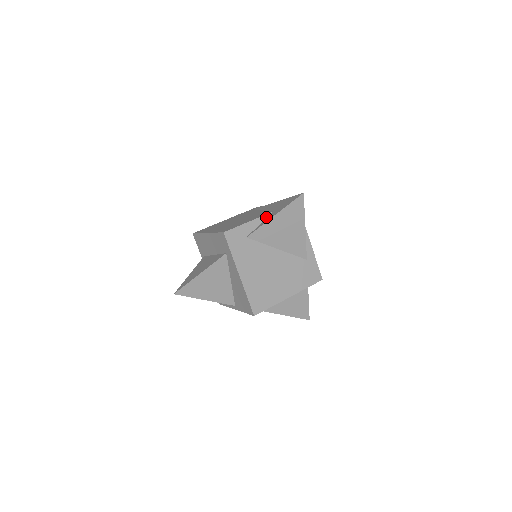
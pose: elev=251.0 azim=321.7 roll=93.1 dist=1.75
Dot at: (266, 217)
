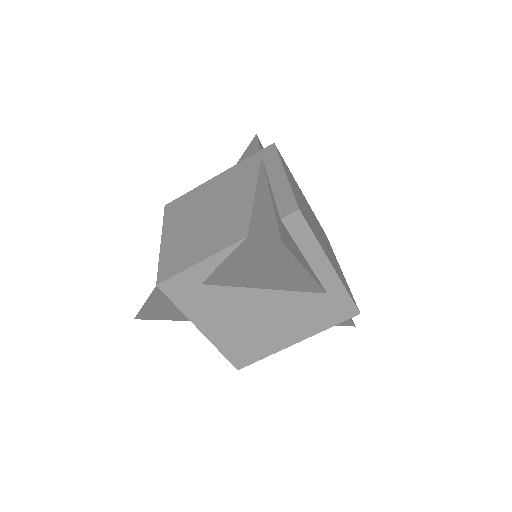
Dot at: (234, 248)
